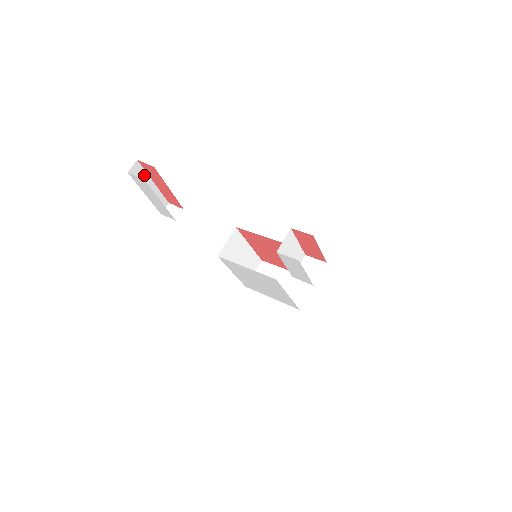
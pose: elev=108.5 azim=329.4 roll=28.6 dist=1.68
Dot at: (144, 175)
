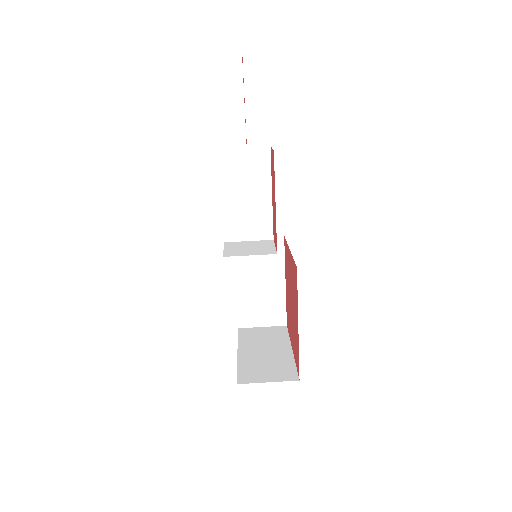
Dot at: (239, 78)
